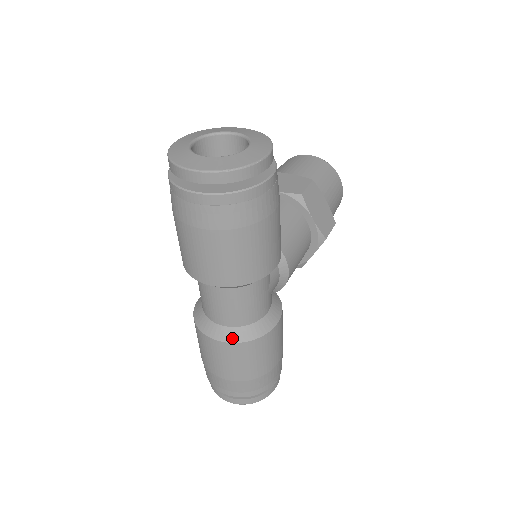
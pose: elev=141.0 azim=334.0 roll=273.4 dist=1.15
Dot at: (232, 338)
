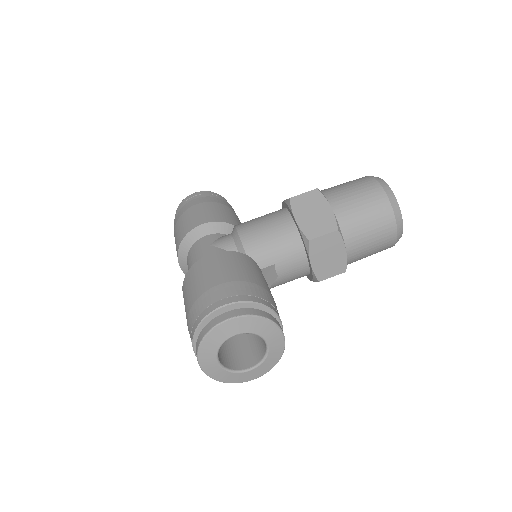
Dot at: occluded
